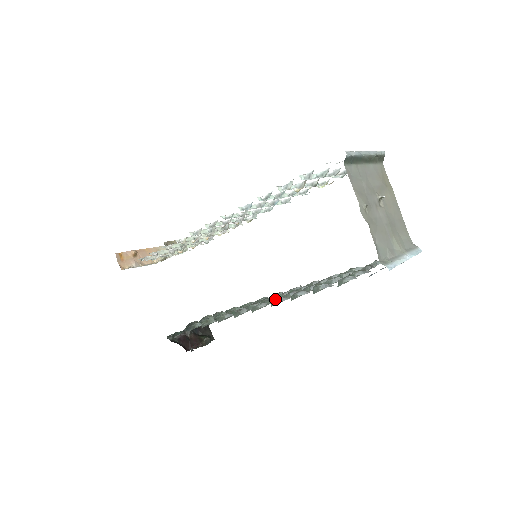
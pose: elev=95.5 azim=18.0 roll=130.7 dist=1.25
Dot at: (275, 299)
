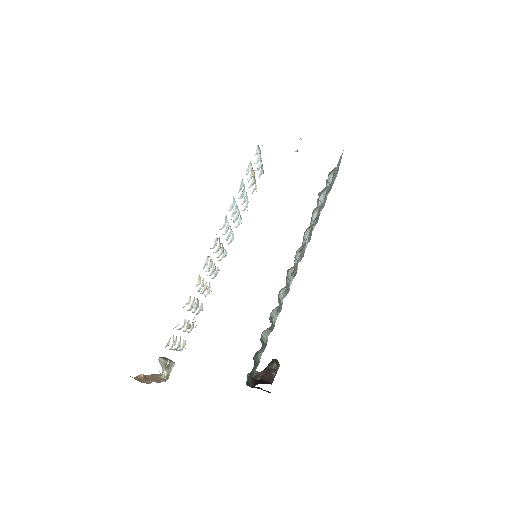
Dot at: occluded
